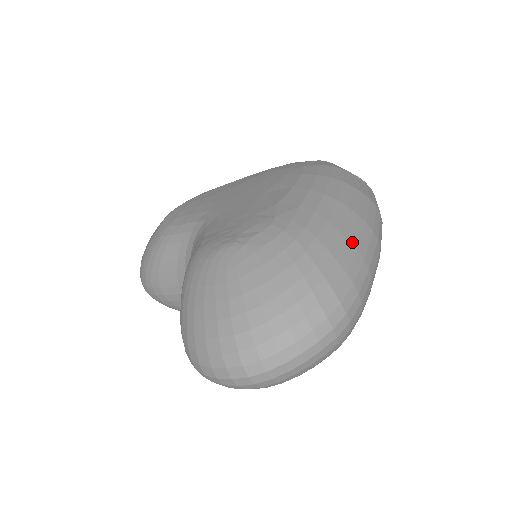
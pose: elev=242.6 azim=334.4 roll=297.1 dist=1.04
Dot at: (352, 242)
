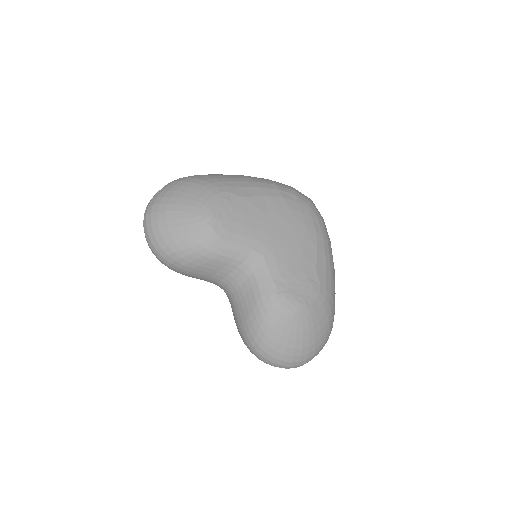
Dot at: (335, 293)
